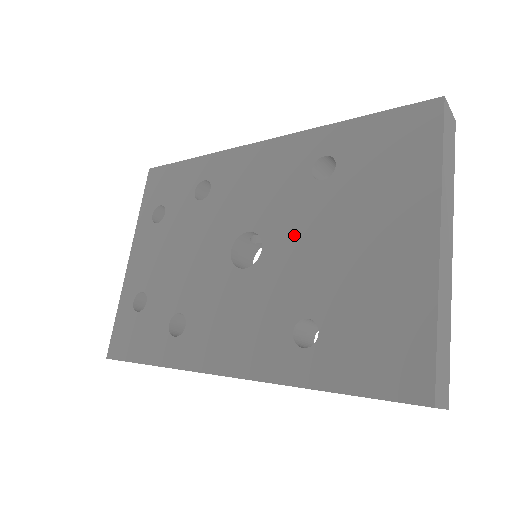
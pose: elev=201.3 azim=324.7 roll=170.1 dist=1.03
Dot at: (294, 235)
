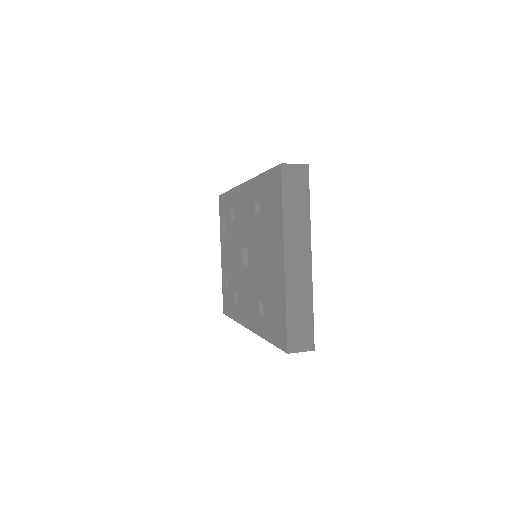
Dot at: (254, 250)
